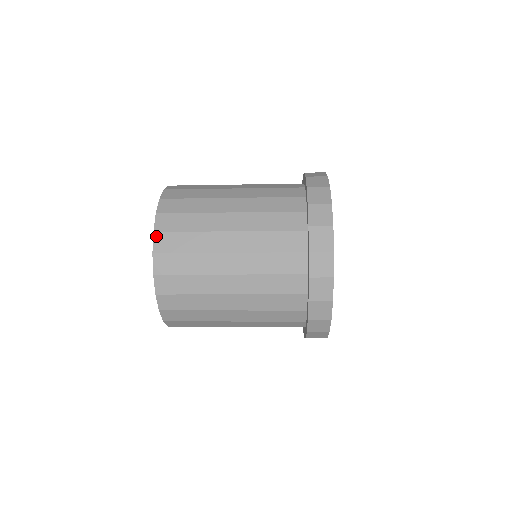
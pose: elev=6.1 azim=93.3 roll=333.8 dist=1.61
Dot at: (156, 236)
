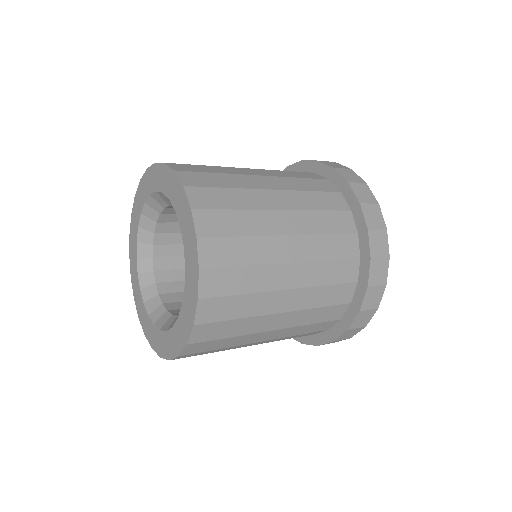
Dot at: (201, 243)
